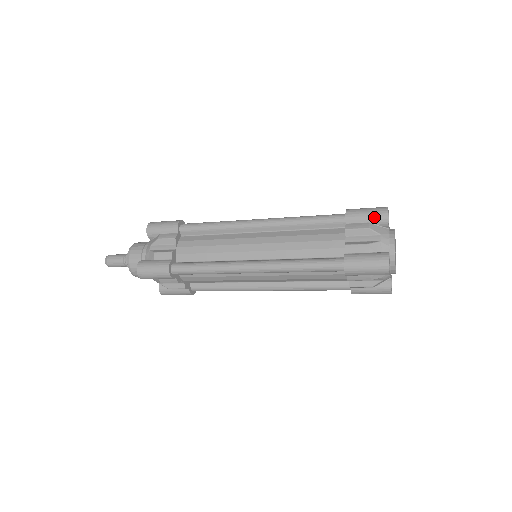
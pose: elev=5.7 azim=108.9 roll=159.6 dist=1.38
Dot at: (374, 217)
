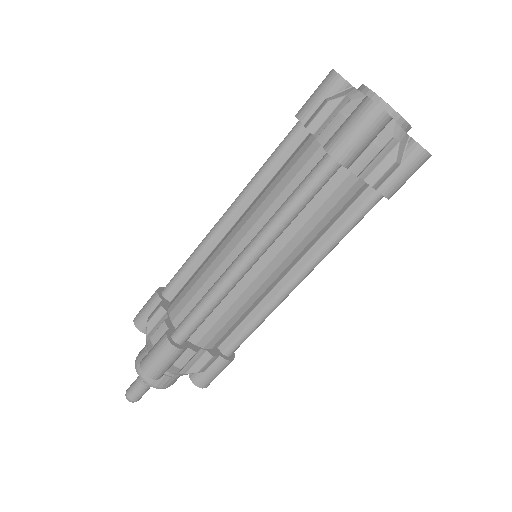
Dot at: (325, 89)
